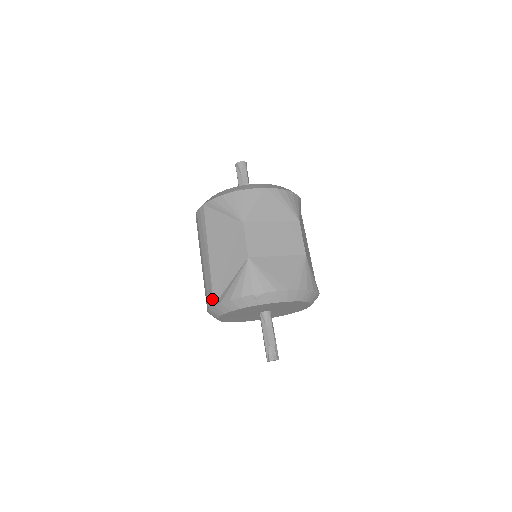
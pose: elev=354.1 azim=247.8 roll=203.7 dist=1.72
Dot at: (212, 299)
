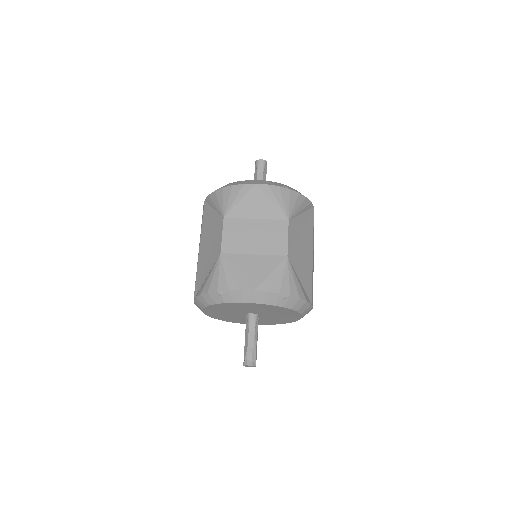
Dot at: (194, 293)
